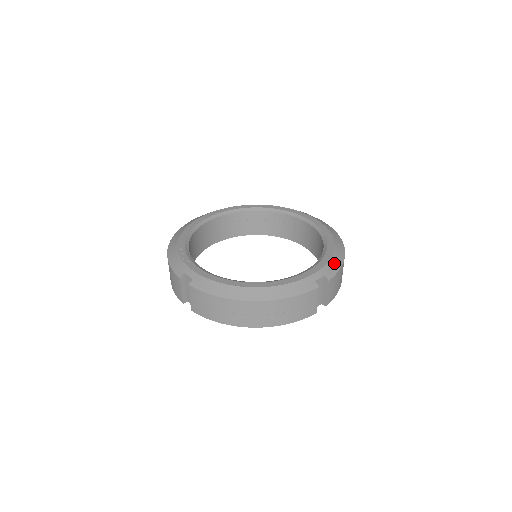
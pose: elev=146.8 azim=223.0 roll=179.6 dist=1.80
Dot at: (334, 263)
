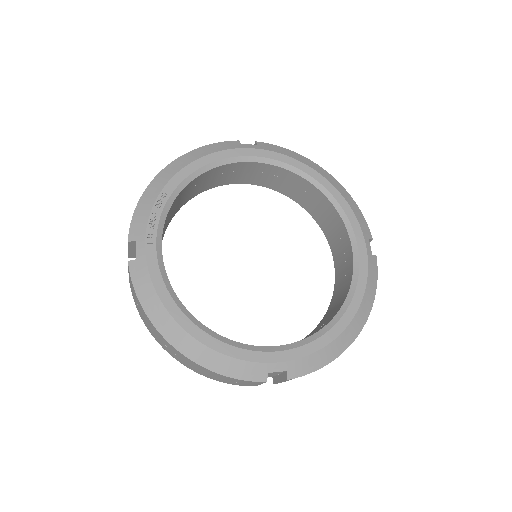
Dot at: (317, 359)
